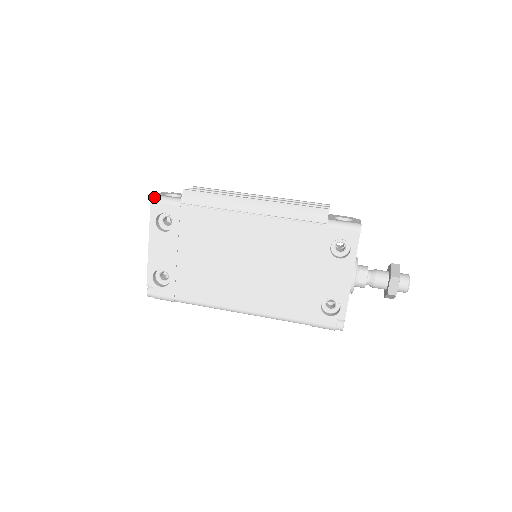
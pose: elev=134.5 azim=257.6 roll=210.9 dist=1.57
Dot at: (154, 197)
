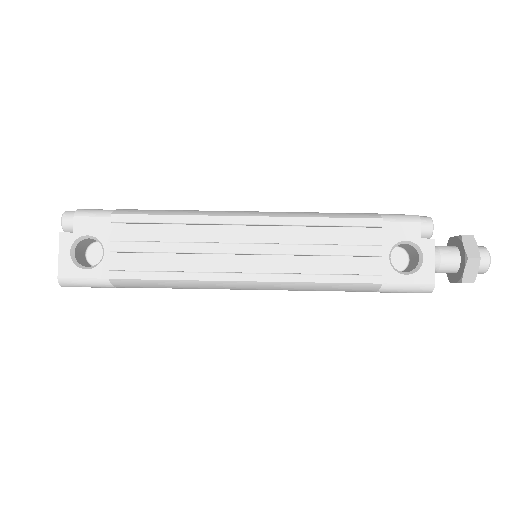
Dot at: (63, 284)
